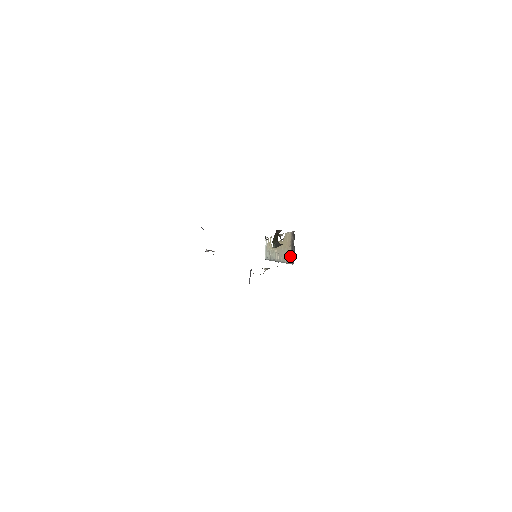
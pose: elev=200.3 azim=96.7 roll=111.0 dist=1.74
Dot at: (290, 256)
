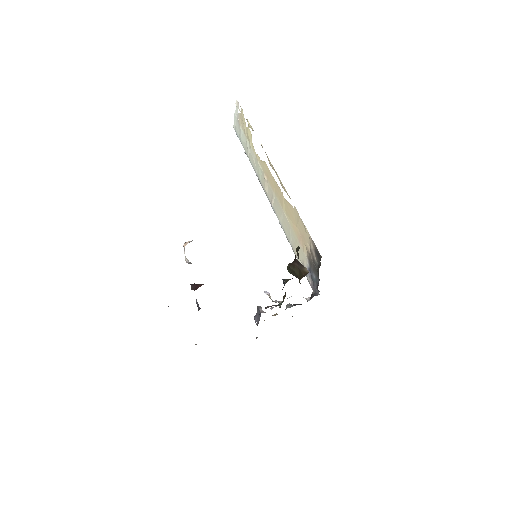
Dot at: (306, 266)
